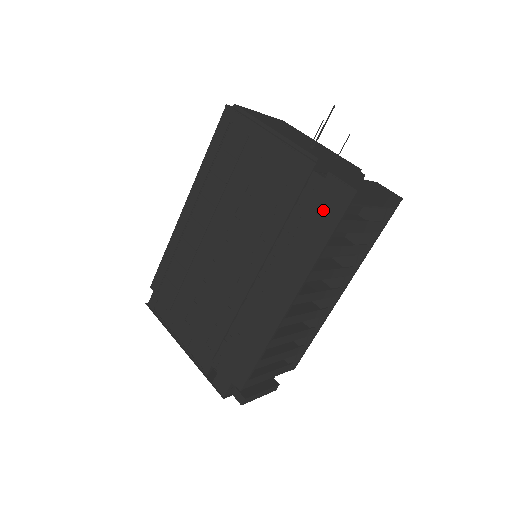
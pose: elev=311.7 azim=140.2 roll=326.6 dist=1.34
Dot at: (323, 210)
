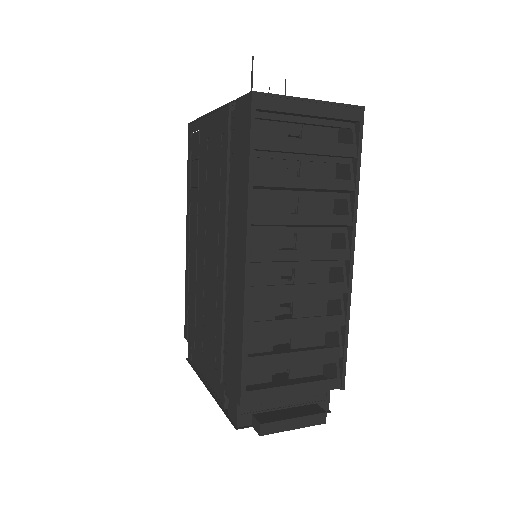
Dot at: (240, 138)
